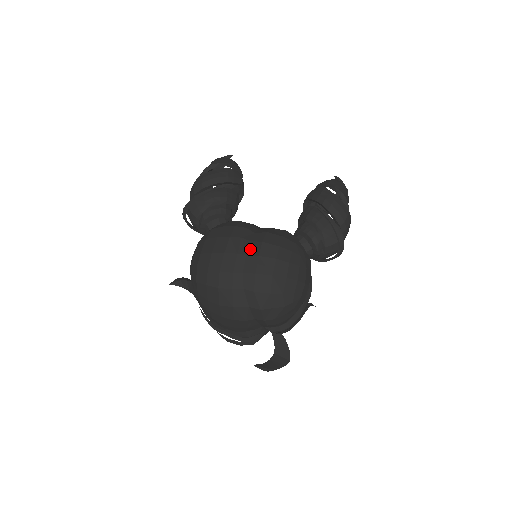
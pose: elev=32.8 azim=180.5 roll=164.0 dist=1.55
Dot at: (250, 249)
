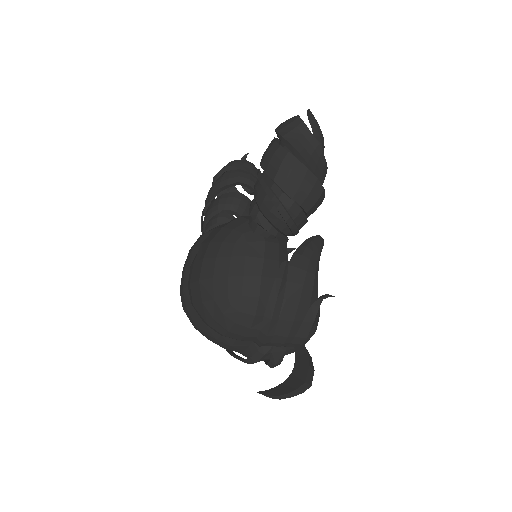
Dot at: (195, 257)
